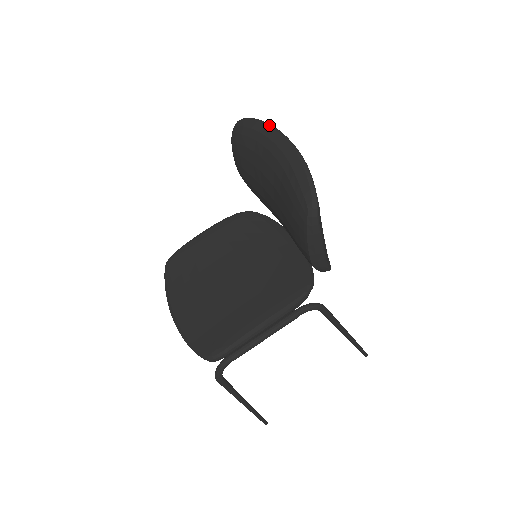
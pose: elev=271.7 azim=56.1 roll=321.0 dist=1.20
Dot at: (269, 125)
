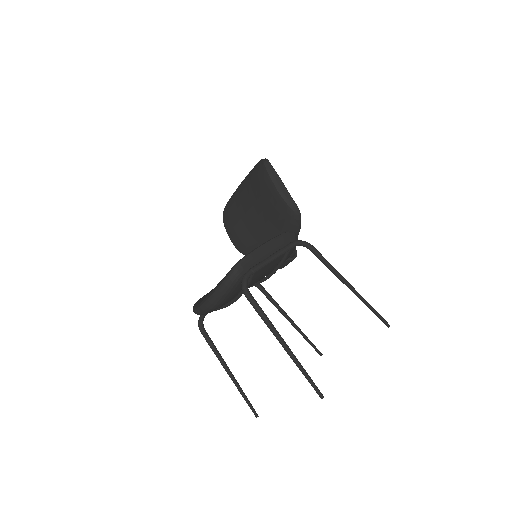
Dot at: occluded
